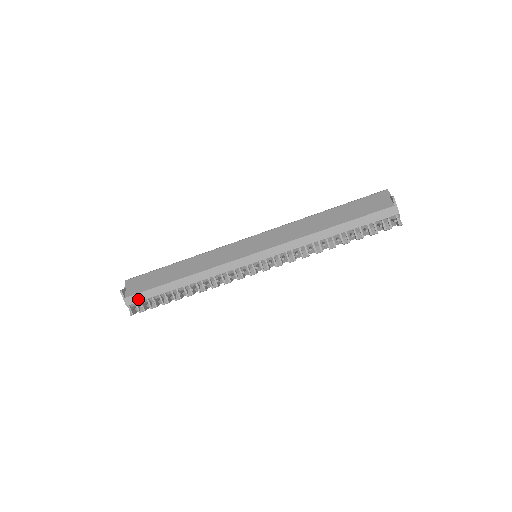
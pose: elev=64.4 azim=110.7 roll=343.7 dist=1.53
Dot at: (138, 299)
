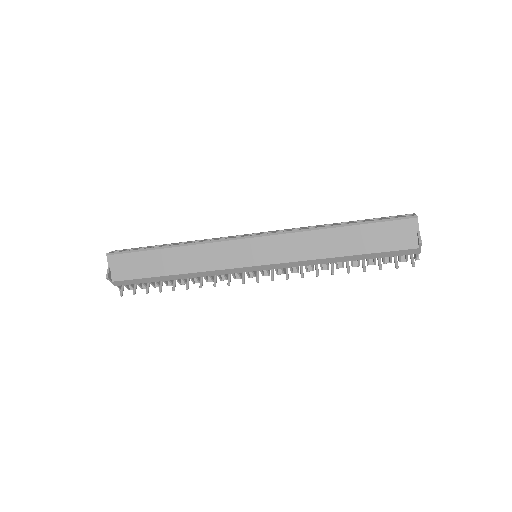
Dot at: (127, 283)
